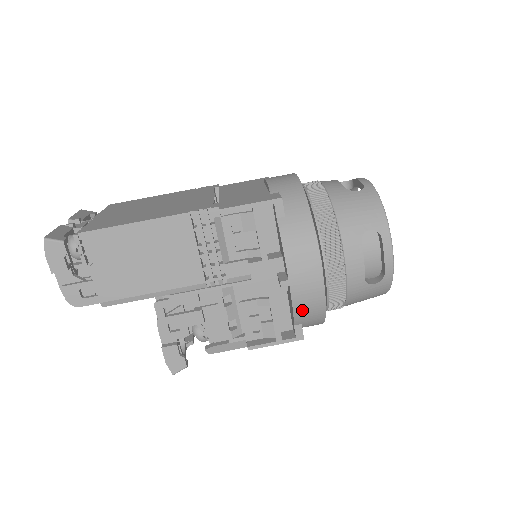
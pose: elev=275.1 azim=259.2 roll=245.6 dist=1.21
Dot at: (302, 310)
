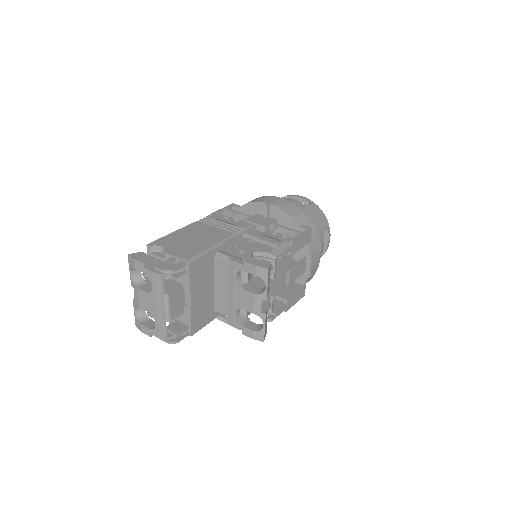
Dot at: (290, 212)
